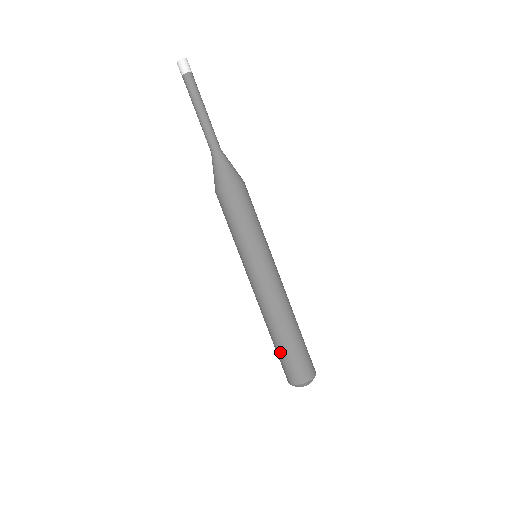
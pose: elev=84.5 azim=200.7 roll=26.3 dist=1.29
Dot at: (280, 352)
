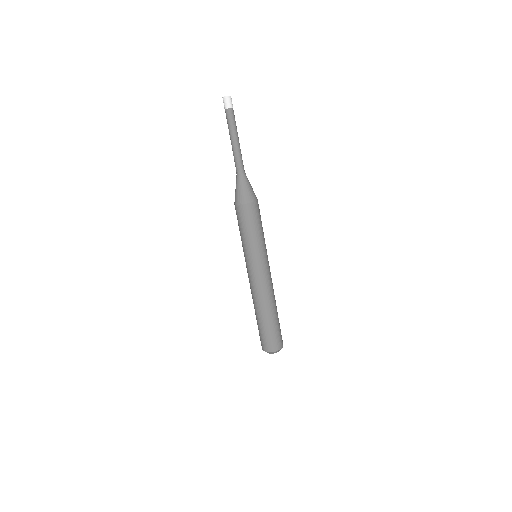
Dot at: occluded
